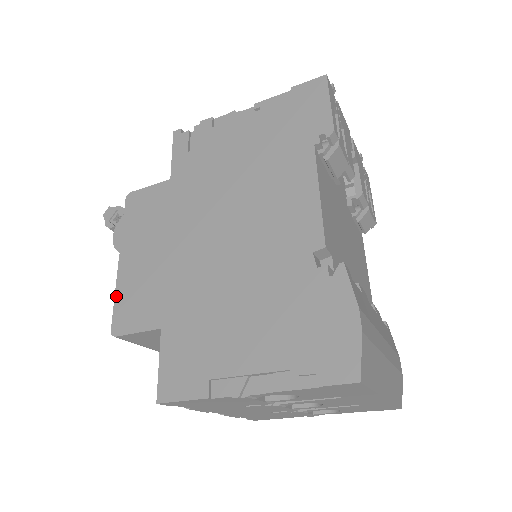
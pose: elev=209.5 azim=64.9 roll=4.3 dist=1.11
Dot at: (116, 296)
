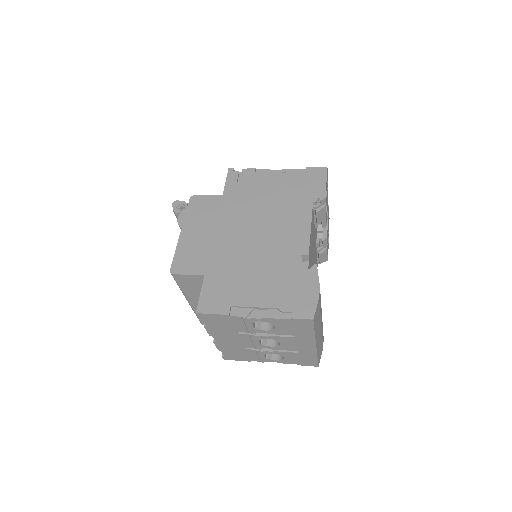
Dot at: (176, 252)
